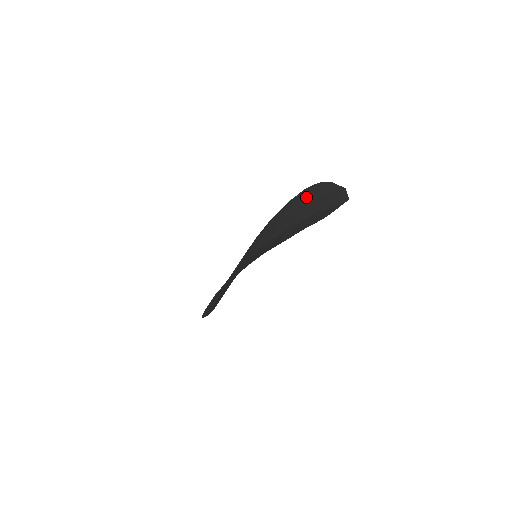
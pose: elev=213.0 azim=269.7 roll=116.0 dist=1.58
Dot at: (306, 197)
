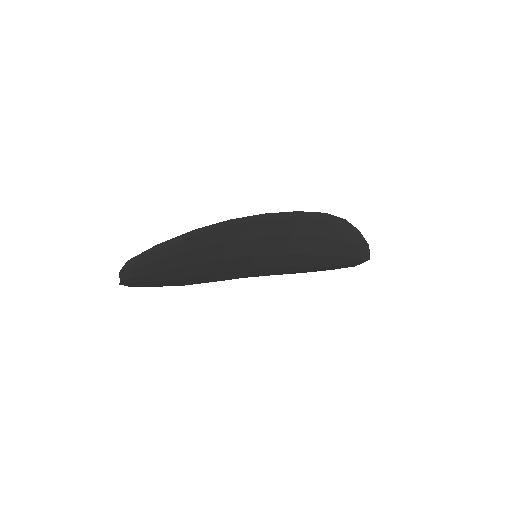
Dot at: (307, 268)
